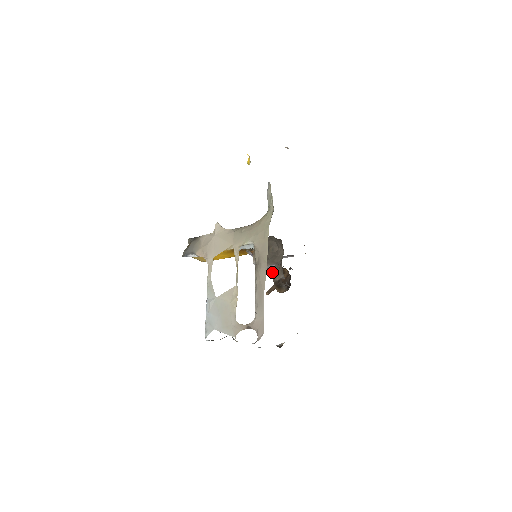
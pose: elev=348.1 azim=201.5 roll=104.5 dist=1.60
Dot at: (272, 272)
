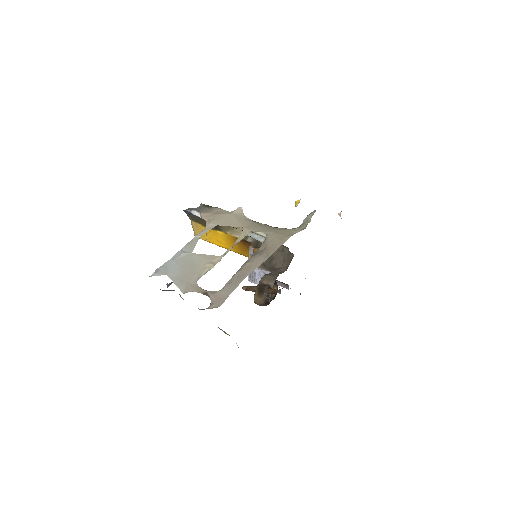
Dot at: (258, 283)
